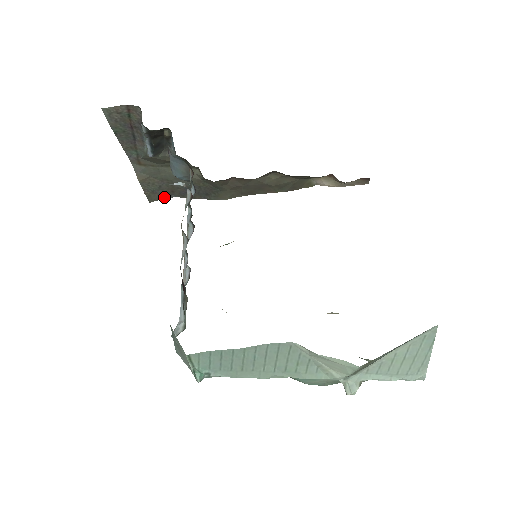
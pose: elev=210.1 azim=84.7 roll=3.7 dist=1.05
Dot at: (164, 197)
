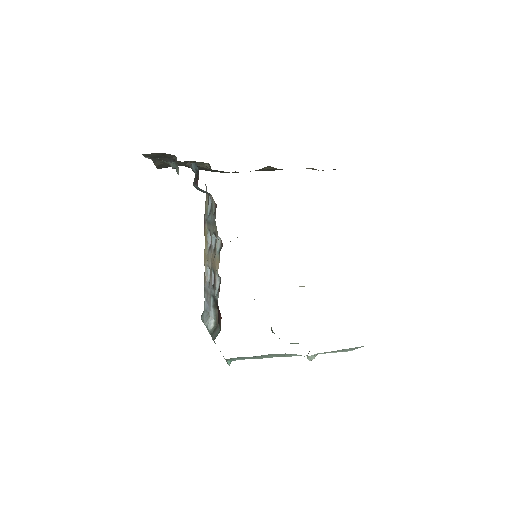
Dot at: occluded
